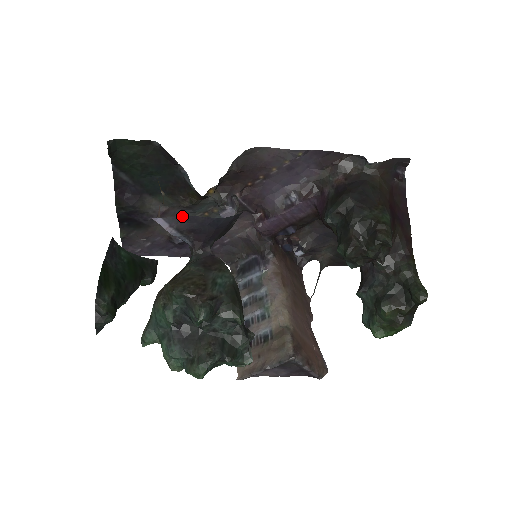
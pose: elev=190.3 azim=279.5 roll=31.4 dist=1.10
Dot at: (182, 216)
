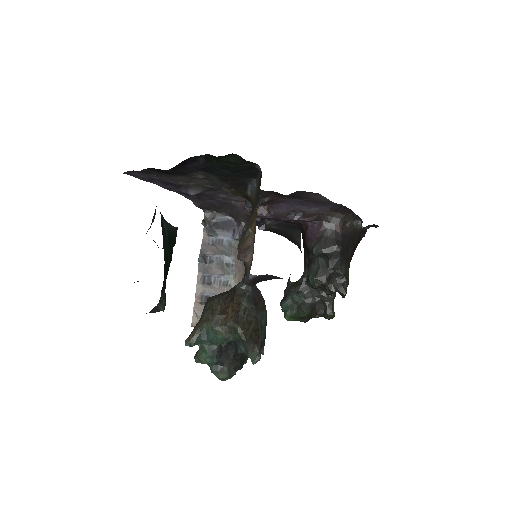
Dot at: (267, 274)
